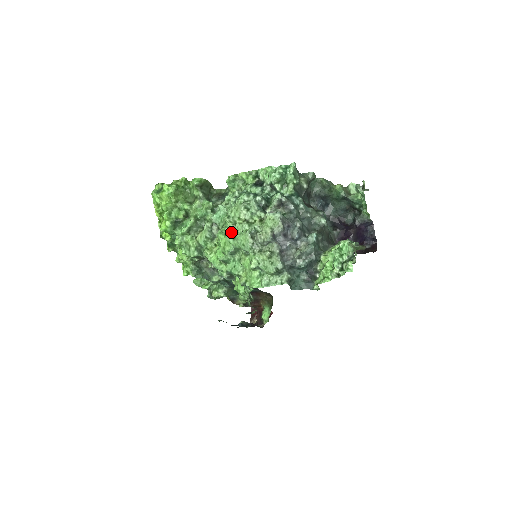
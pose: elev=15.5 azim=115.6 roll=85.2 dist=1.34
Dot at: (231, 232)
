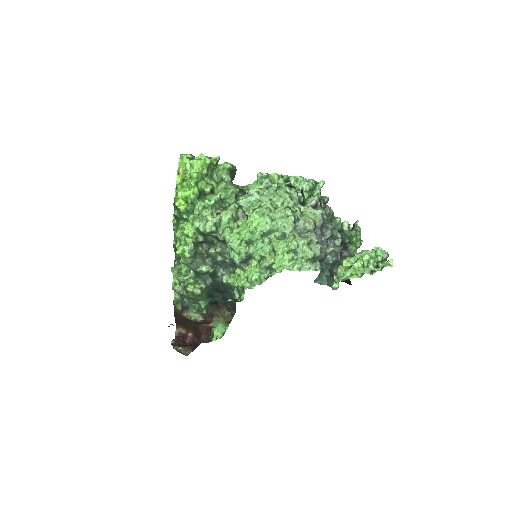
Dot at: (271, 213)
